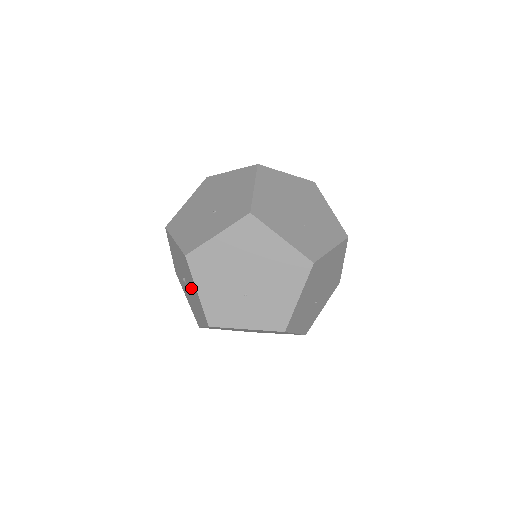
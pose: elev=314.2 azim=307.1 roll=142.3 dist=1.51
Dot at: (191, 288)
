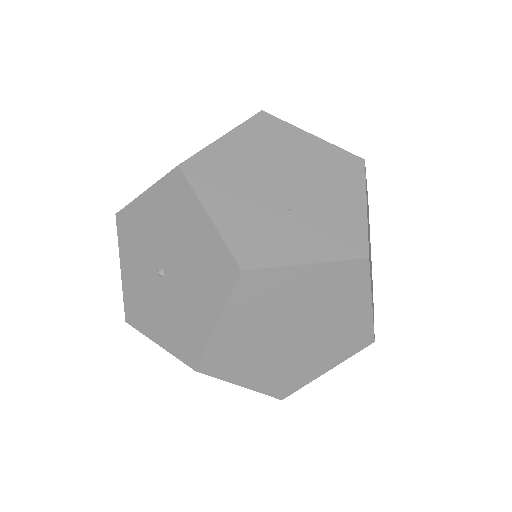
Dot at: (184, 250)
